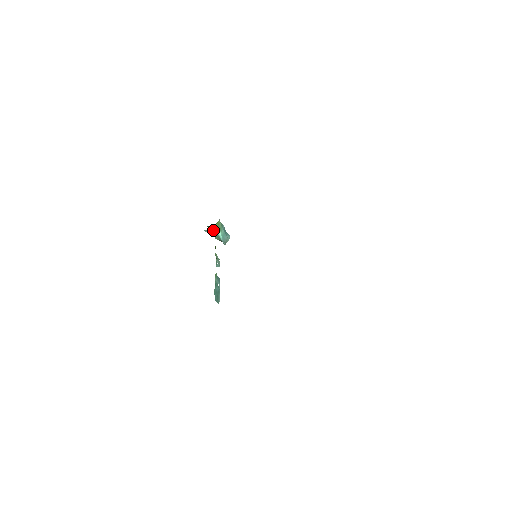
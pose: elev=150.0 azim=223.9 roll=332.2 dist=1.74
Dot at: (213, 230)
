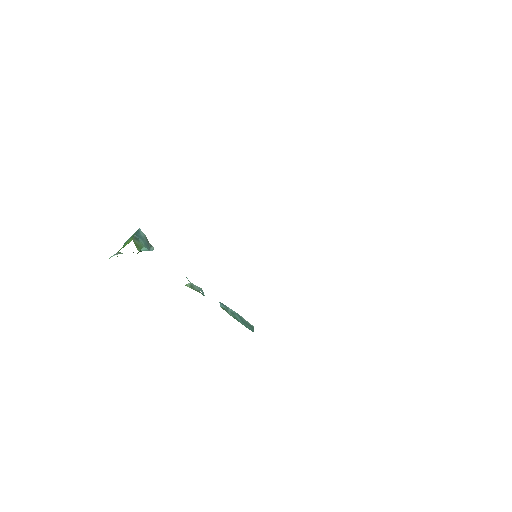
Dot at: occluded
